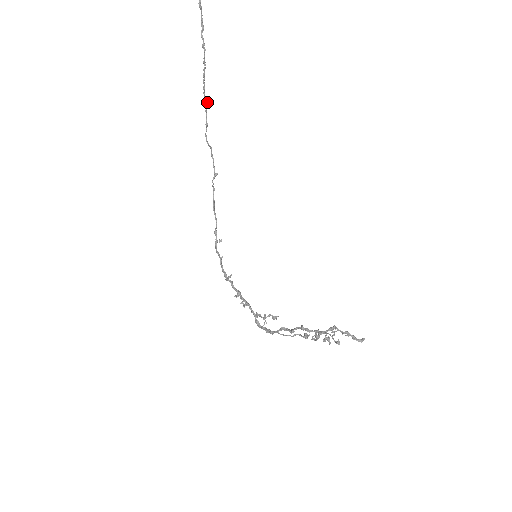
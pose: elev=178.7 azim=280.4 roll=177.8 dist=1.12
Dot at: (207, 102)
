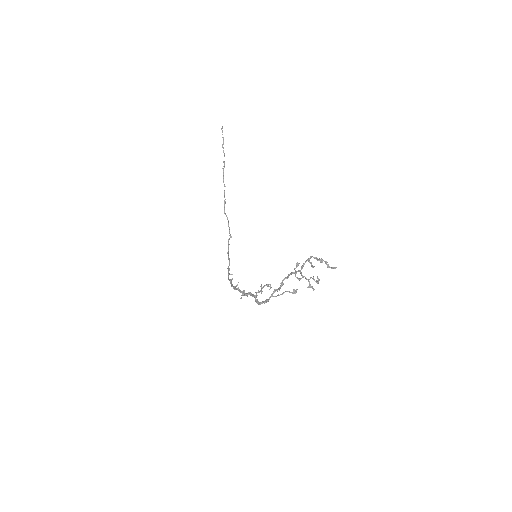
Dot at: occluded
